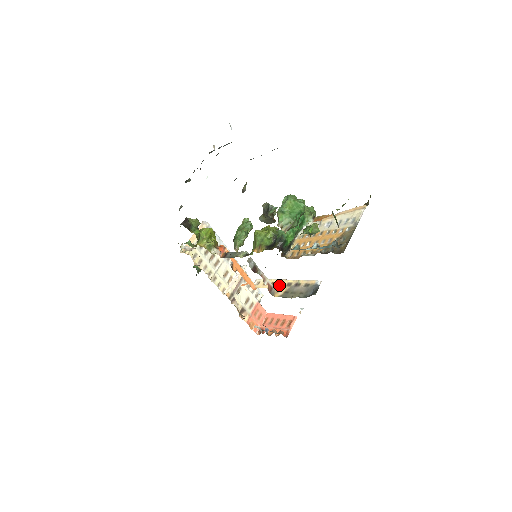
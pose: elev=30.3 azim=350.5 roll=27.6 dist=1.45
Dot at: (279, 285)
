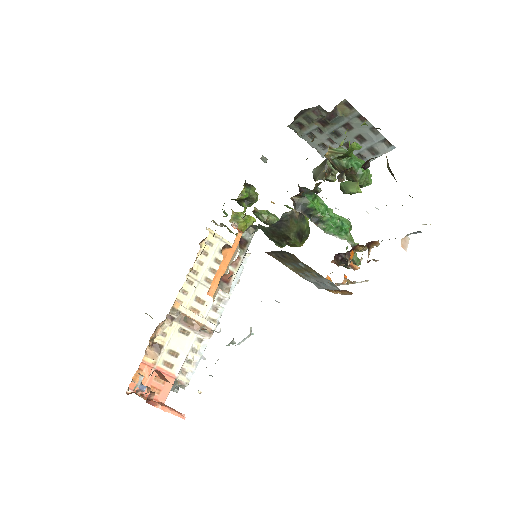
Dot at: occluded
